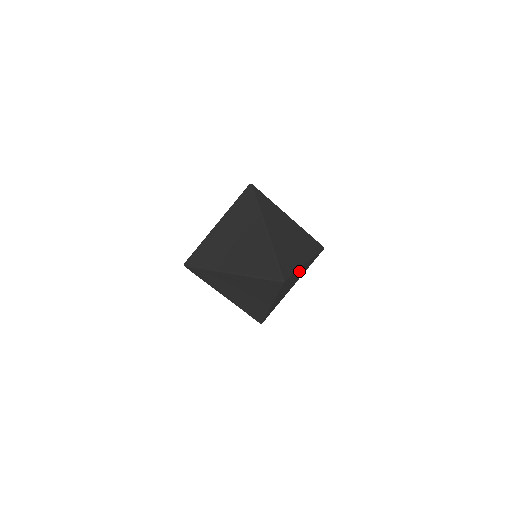
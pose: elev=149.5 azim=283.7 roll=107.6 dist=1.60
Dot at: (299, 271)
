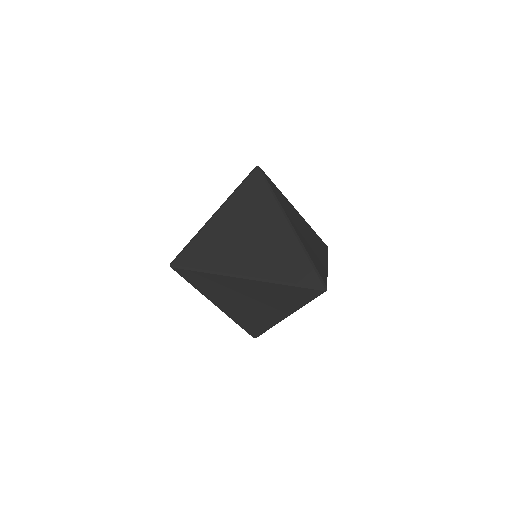
Dot at: occluded
